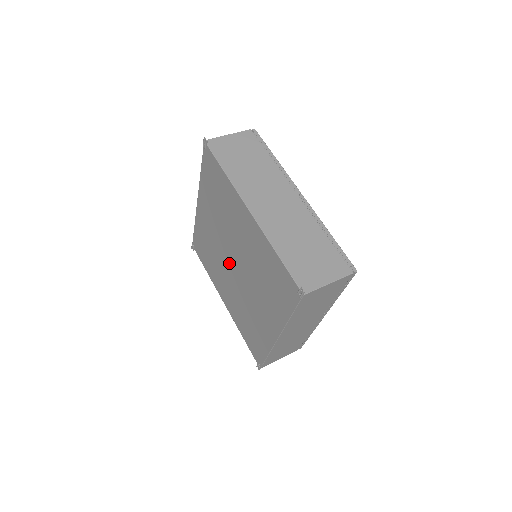
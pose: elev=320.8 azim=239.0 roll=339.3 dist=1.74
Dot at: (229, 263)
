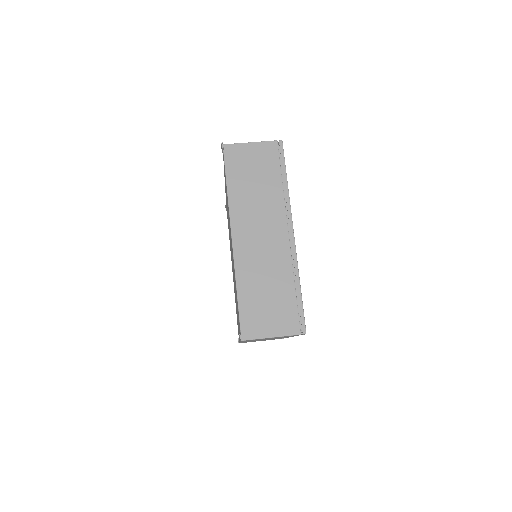
Dot at: (231, 253)
